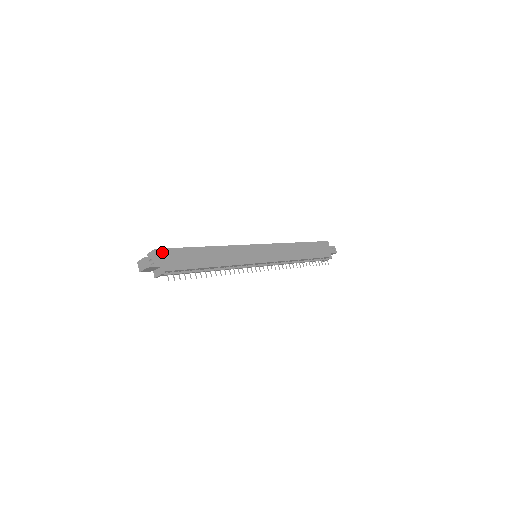
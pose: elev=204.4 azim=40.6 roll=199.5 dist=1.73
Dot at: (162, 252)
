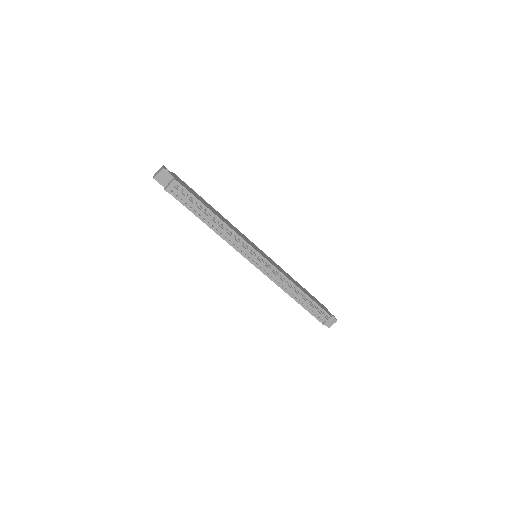
Dot at: (177, 177)
